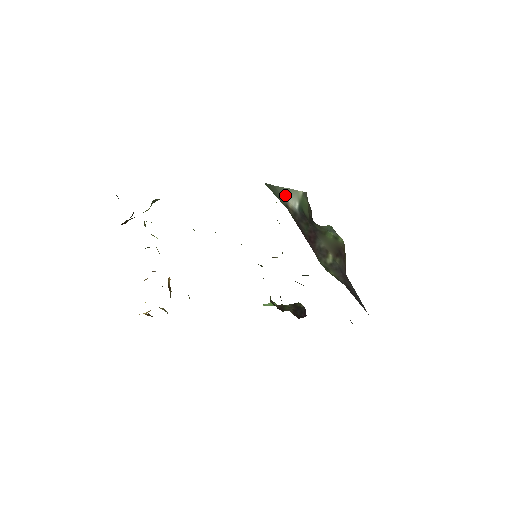
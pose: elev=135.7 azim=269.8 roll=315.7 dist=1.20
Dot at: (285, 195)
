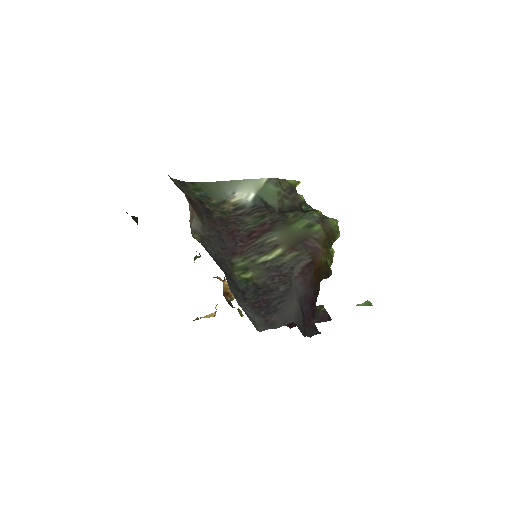
Dot at: (230, 189)
